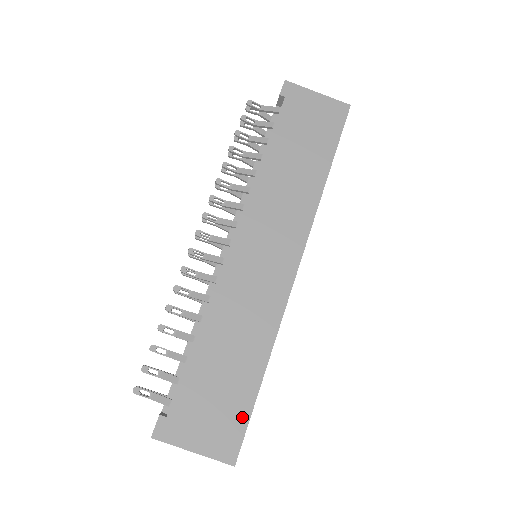
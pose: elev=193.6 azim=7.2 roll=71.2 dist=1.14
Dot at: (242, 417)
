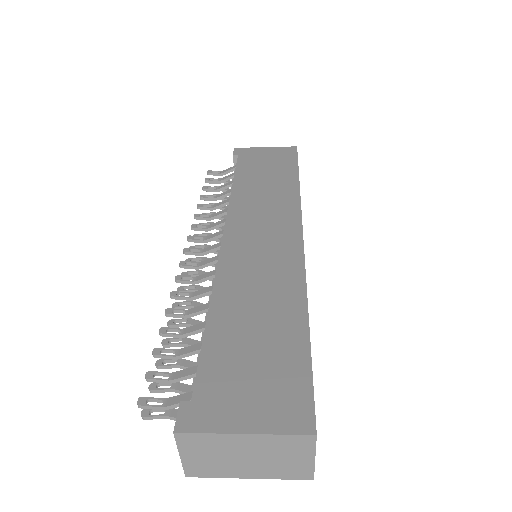
Dot at: (300, 373)
